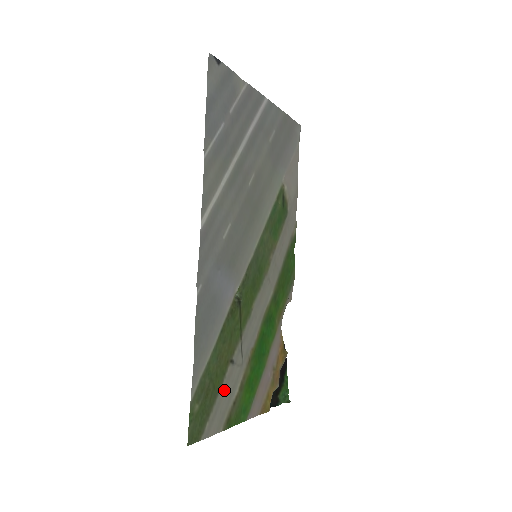
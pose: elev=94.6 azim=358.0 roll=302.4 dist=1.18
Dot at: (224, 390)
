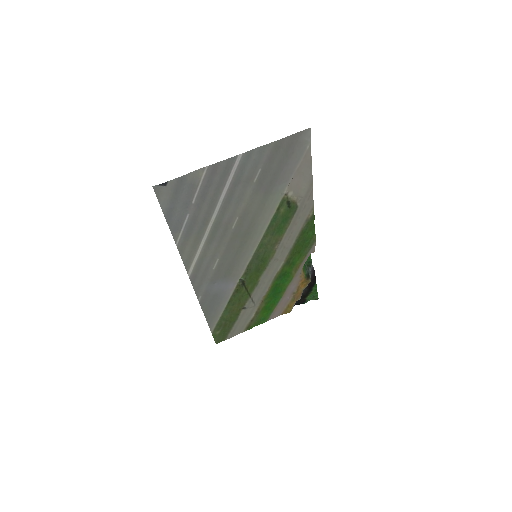
Dot at: (240, 320)
